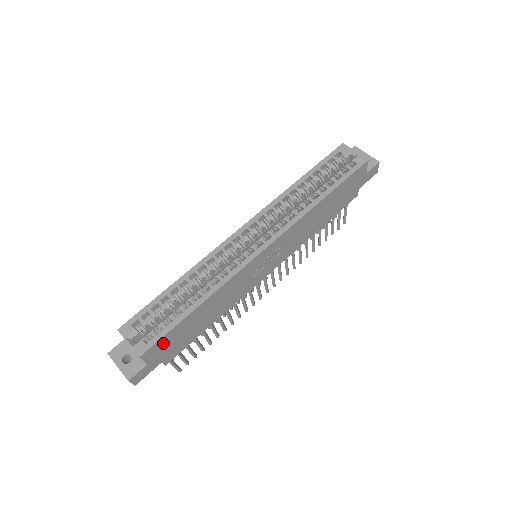
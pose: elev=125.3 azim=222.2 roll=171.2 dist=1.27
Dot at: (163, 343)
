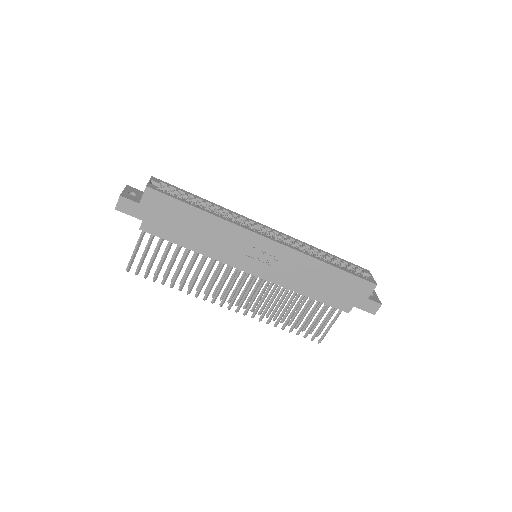
Dot at: (163, 203)
